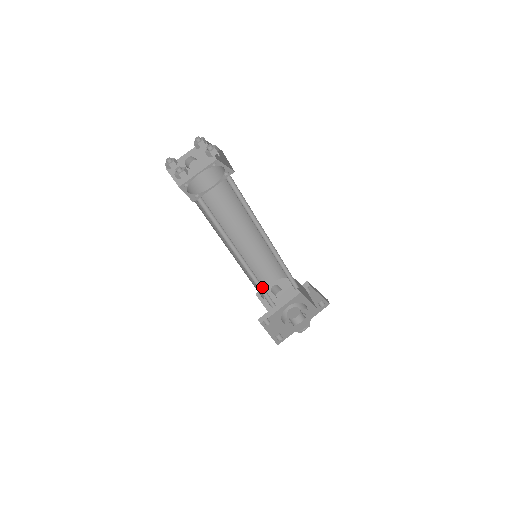
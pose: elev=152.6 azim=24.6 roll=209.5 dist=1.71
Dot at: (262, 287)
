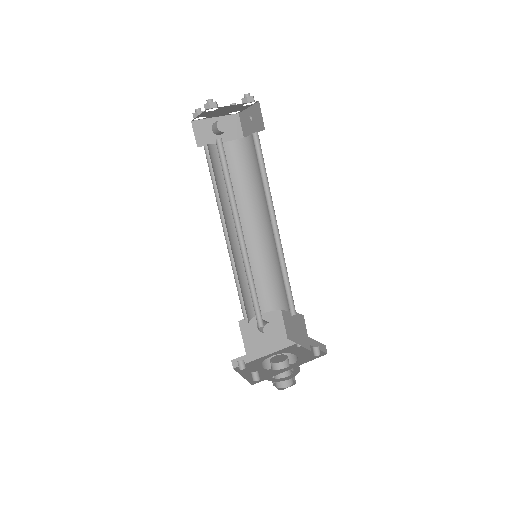
Dot at: (254, 292)
